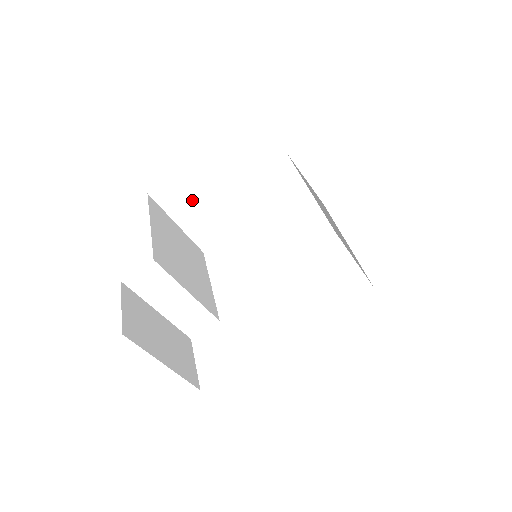
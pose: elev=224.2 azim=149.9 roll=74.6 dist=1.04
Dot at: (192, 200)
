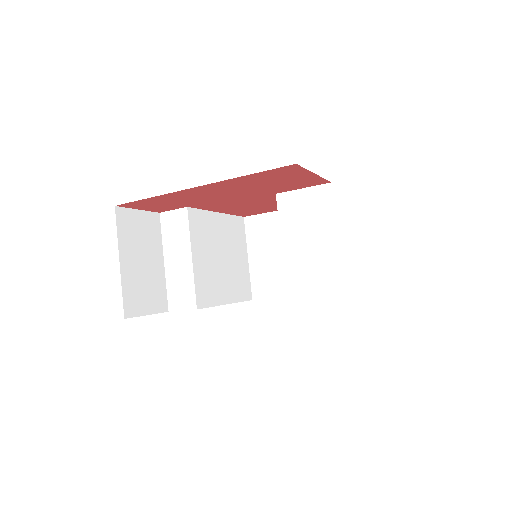
Dot at: (270, 242)
